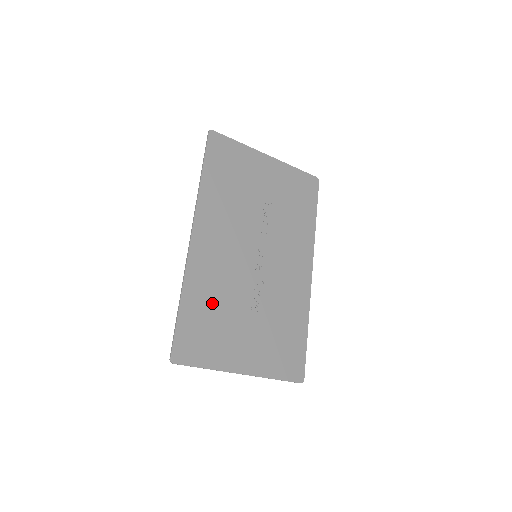
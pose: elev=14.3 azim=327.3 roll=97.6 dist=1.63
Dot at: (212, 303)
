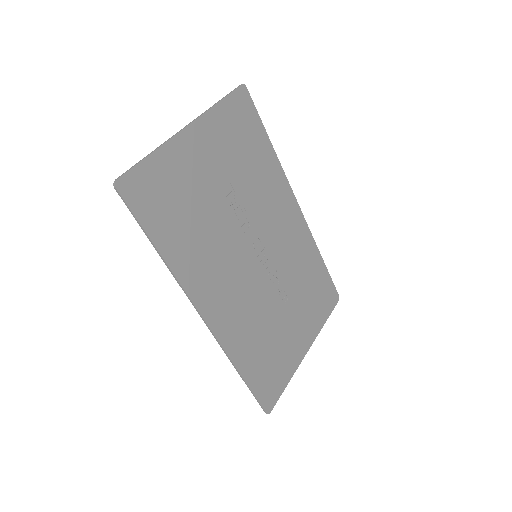
Dot at: (259, 342)
